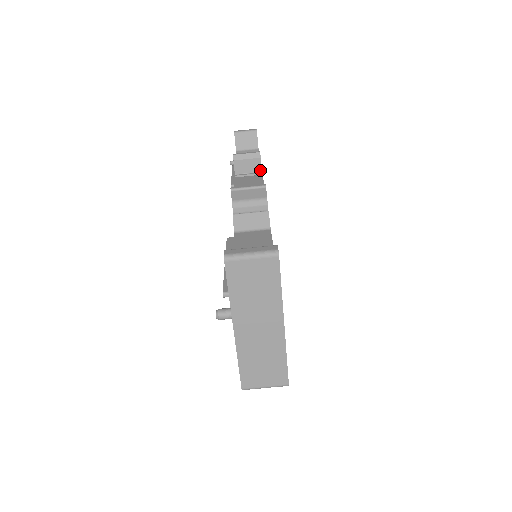
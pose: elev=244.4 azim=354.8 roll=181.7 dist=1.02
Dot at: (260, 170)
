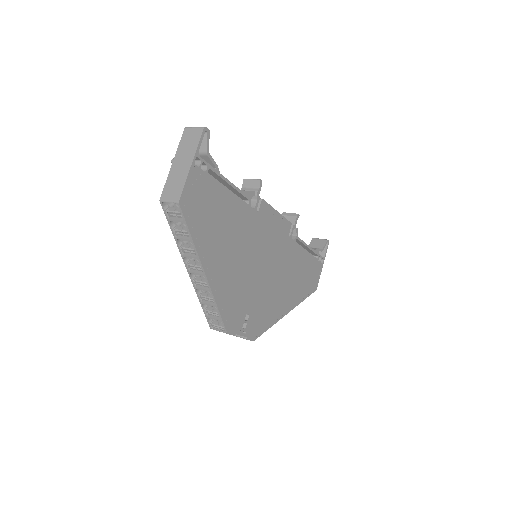
Dot at: (294, 224)
